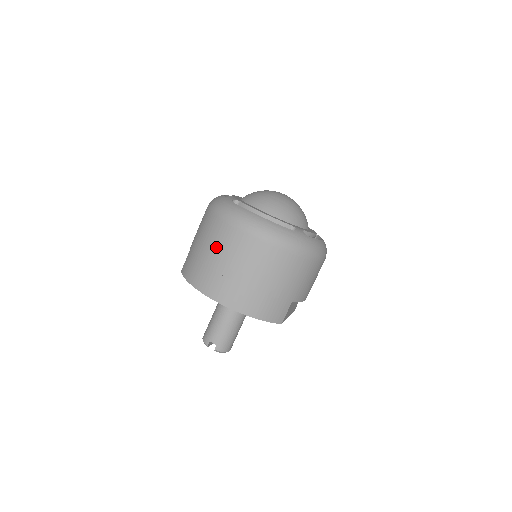
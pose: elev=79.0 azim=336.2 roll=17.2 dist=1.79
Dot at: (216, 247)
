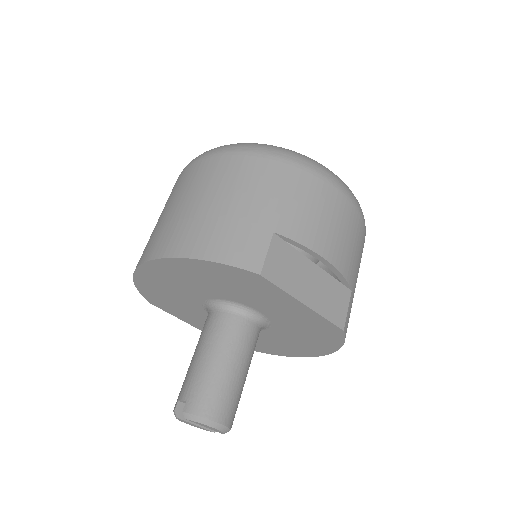
Dot at: occluded
